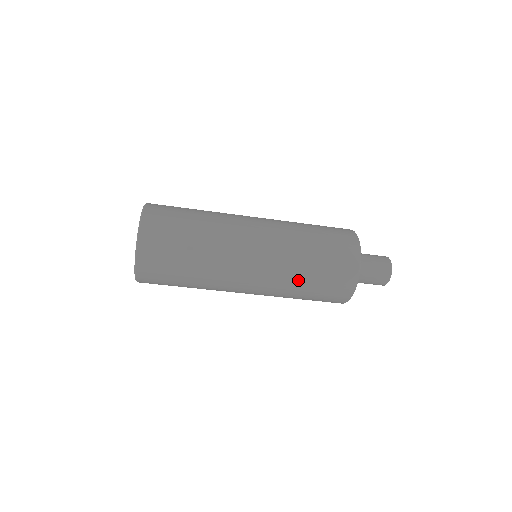
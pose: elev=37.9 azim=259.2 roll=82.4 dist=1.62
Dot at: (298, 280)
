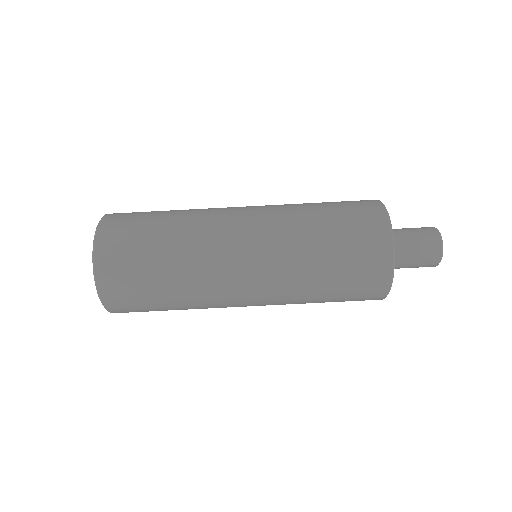
Dot at: (308, 232)
